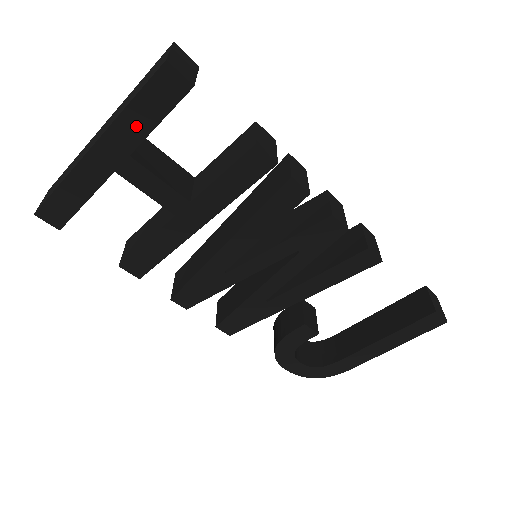
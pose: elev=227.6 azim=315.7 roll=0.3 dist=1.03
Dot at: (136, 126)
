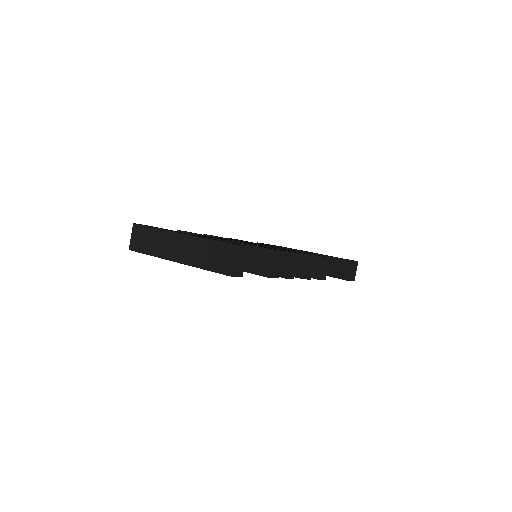
Dot at: occluded
